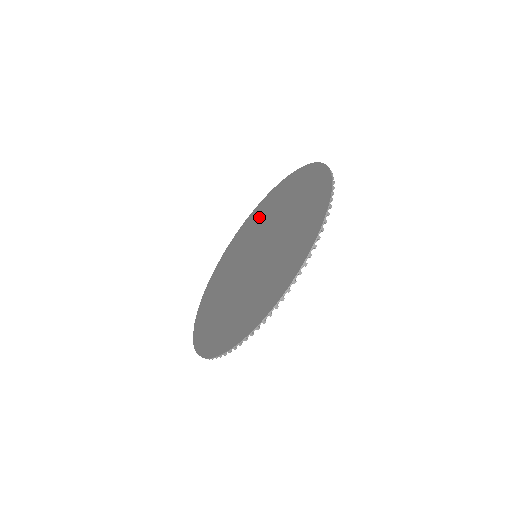
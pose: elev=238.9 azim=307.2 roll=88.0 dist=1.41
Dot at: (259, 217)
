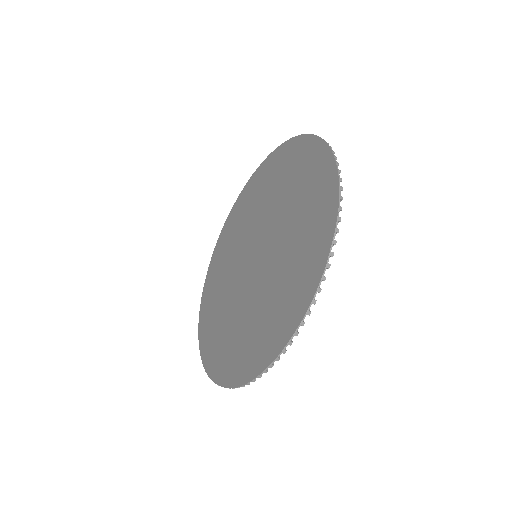
Dot at: (278, 177)
